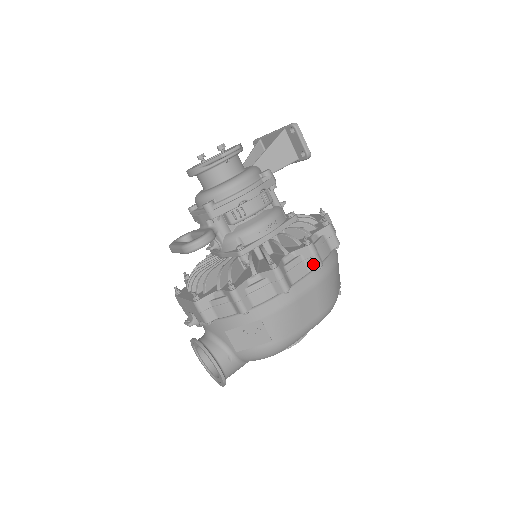
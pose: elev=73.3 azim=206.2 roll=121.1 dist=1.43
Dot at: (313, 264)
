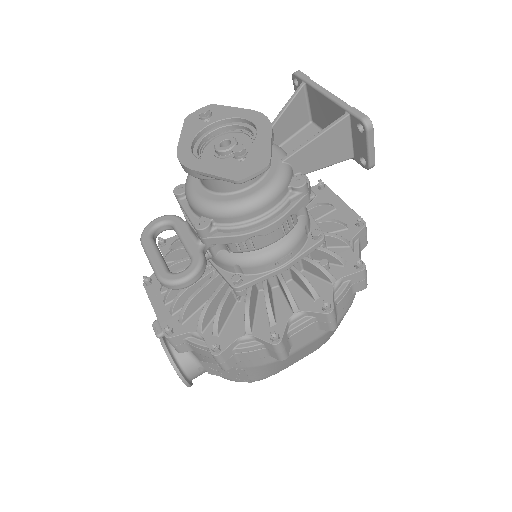
Dot at: (325, 327)
